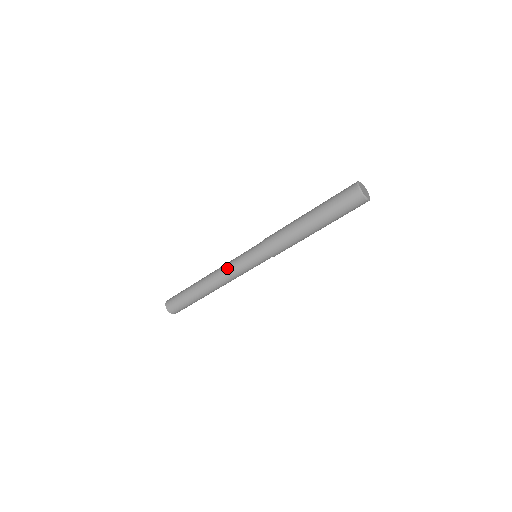
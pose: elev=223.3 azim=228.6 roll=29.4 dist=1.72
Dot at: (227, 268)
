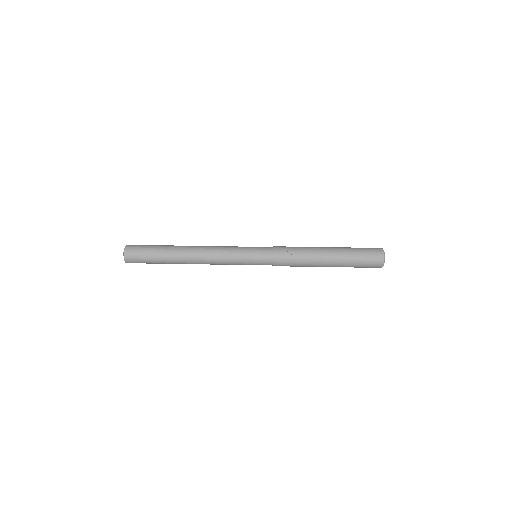
Dot at: (224, 247)
